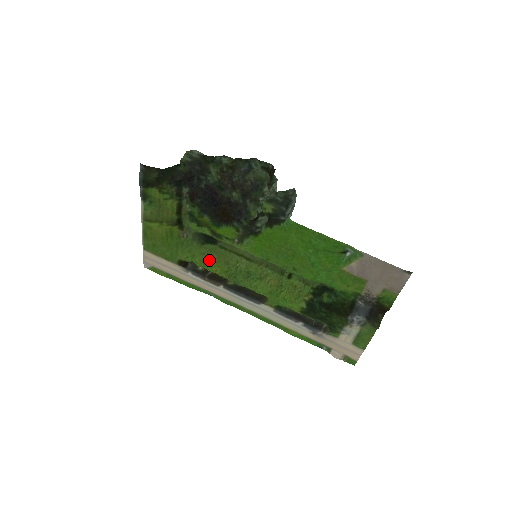
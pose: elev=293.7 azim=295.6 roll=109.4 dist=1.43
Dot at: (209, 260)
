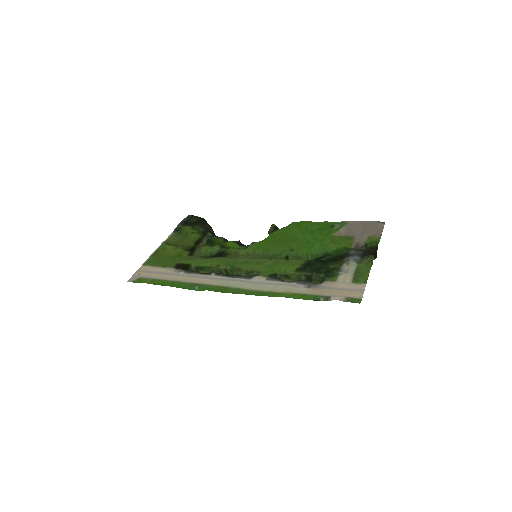
Dot at: (209, 261)
